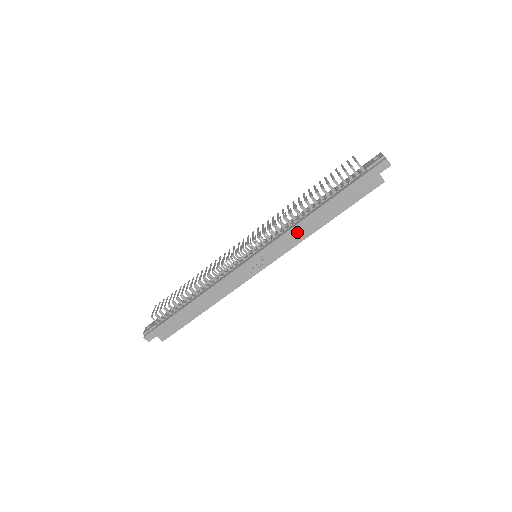
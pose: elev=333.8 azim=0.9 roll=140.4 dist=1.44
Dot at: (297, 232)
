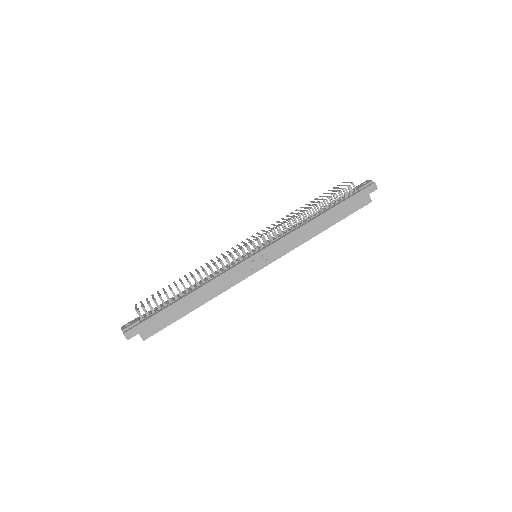
Dot at: (300, 234)
